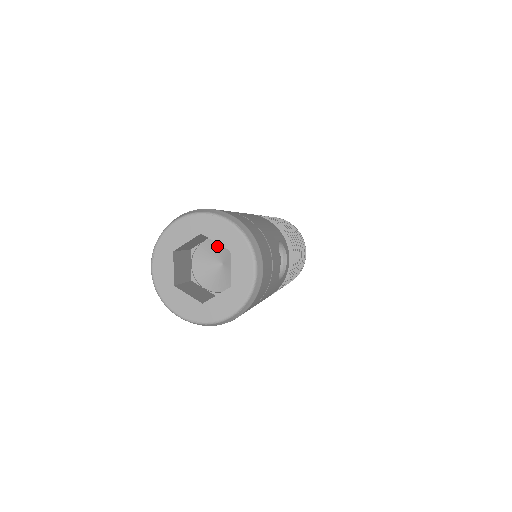
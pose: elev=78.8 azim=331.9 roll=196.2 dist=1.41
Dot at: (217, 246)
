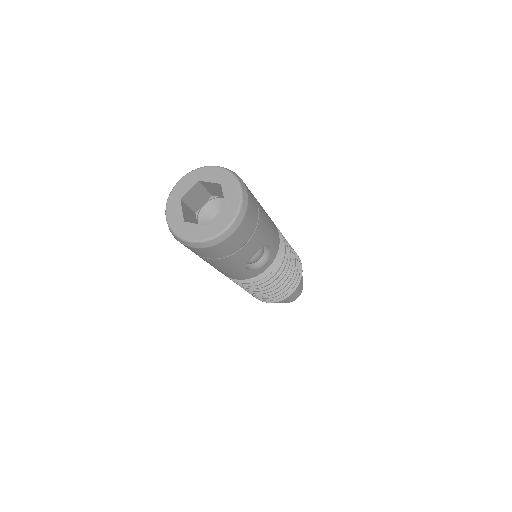
Dot at: occluded
